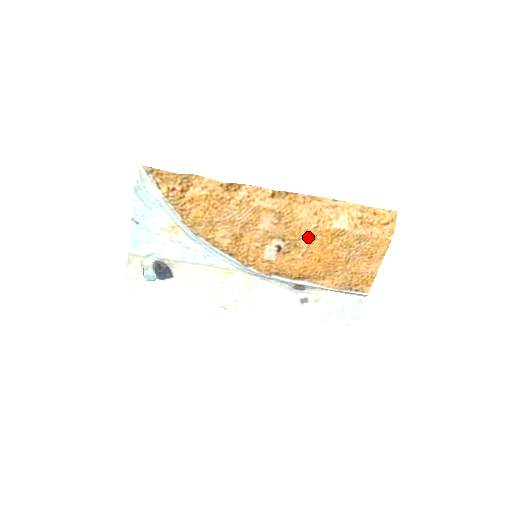
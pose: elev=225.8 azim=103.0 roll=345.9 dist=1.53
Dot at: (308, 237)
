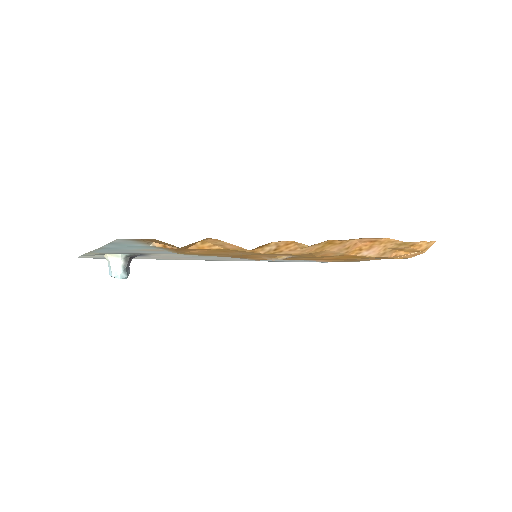
Dot at: (326, 256)
